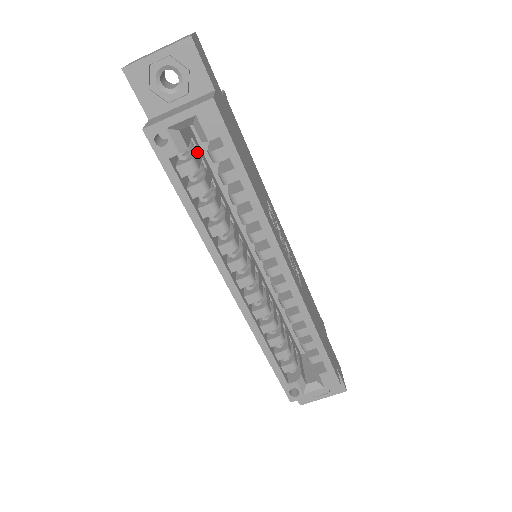
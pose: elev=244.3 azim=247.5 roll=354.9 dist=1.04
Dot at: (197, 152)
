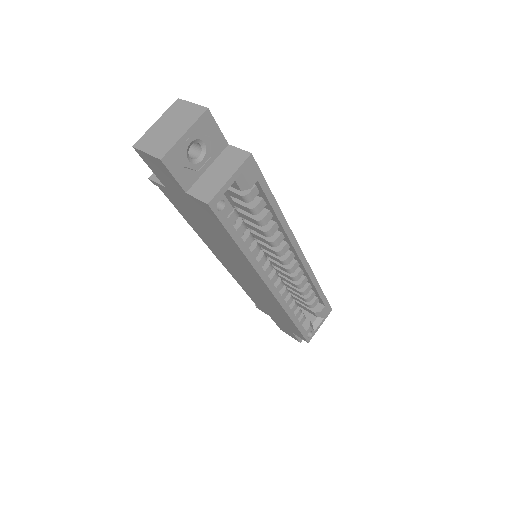
Dot at: occluded
